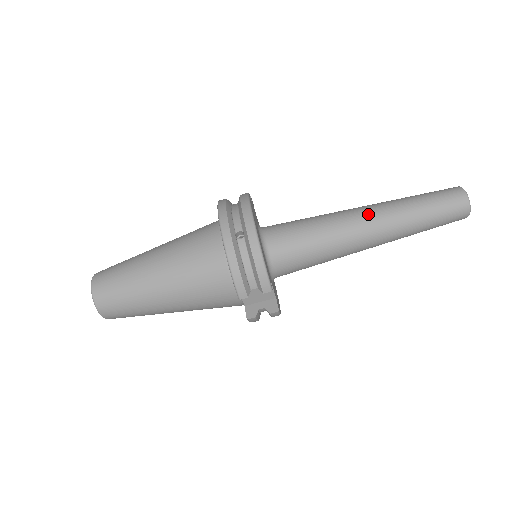
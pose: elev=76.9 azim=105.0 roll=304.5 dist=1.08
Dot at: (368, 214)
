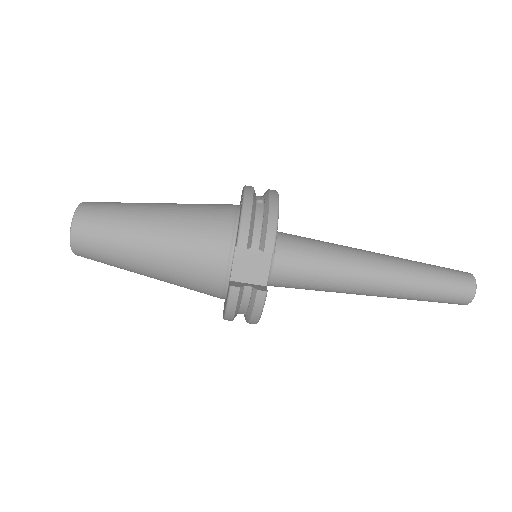
Dot at: (379, 254)
